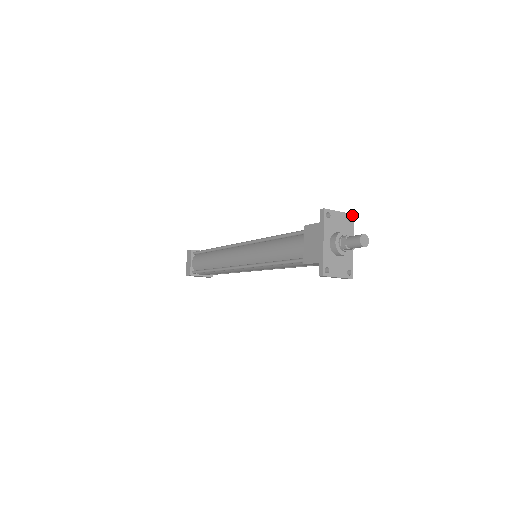
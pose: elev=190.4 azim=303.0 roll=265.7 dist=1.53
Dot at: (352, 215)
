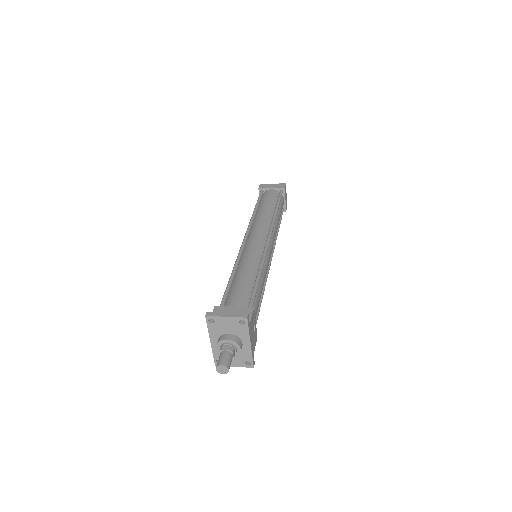
Dot at: (245, 318)
